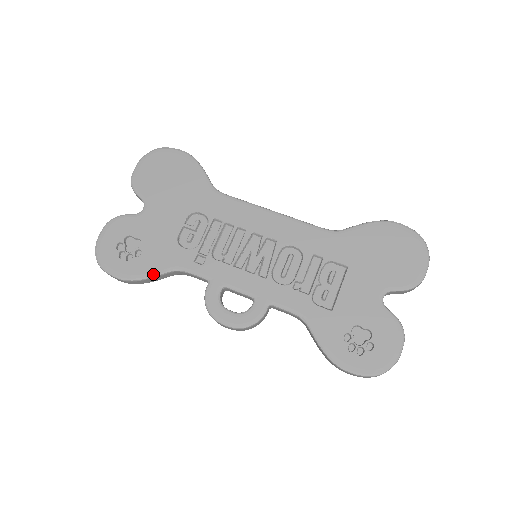
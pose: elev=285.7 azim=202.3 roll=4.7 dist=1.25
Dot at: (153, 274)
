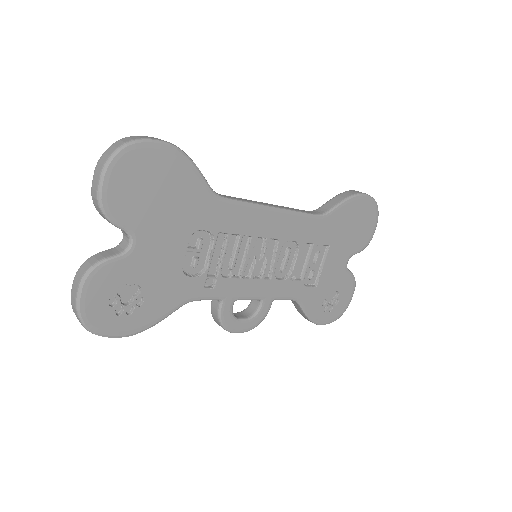
Dot at: (164, 317)
